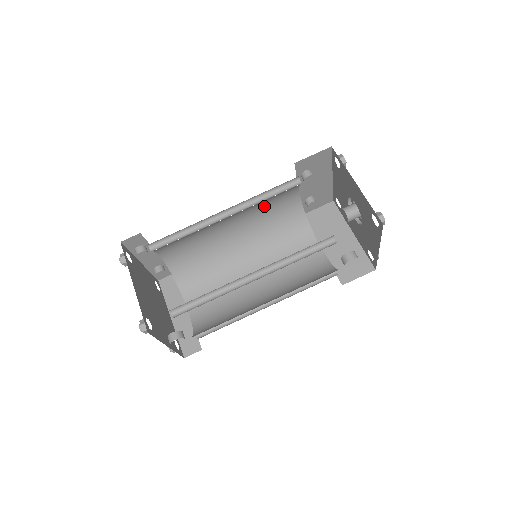
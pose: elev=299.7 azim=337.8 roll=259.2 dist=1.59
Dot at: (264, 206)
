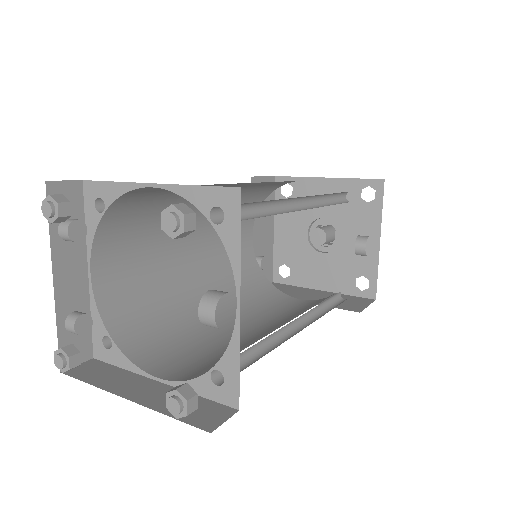
Dot at: occluded
